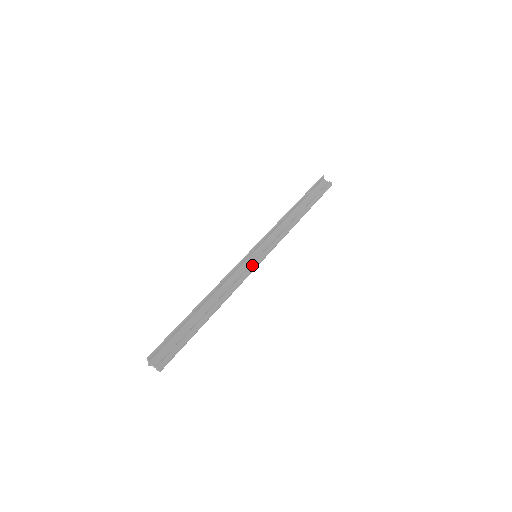
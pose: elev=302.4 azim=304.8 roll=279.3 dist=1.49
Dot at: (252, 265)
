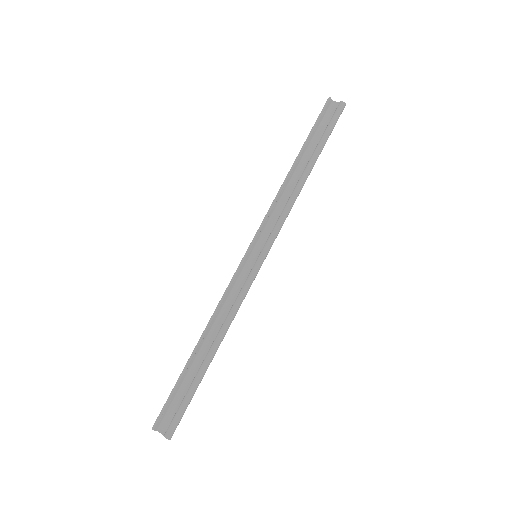
Dot at: (251, 272)
